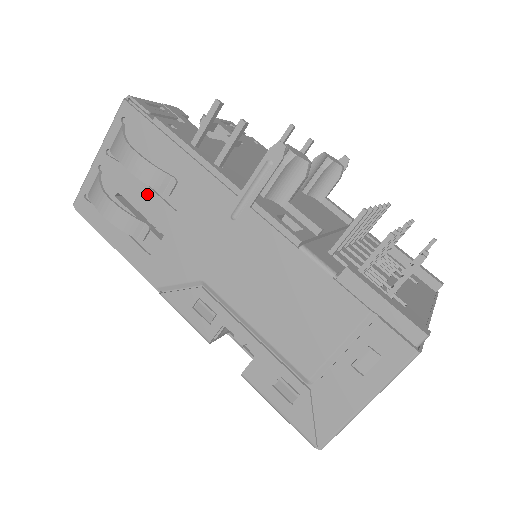
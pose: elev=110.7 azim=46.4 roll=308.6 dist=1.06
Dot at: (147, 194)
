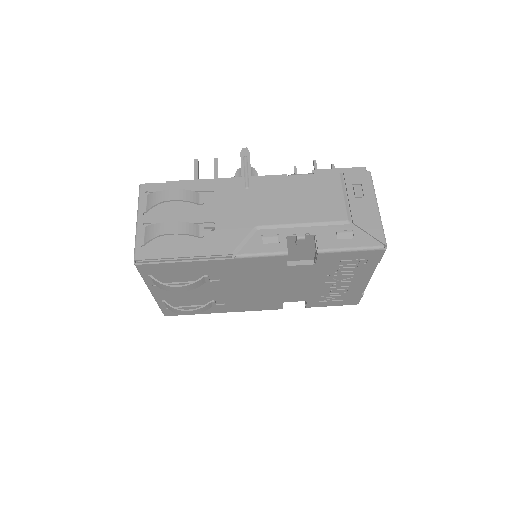
Dot at: (188, 214)
